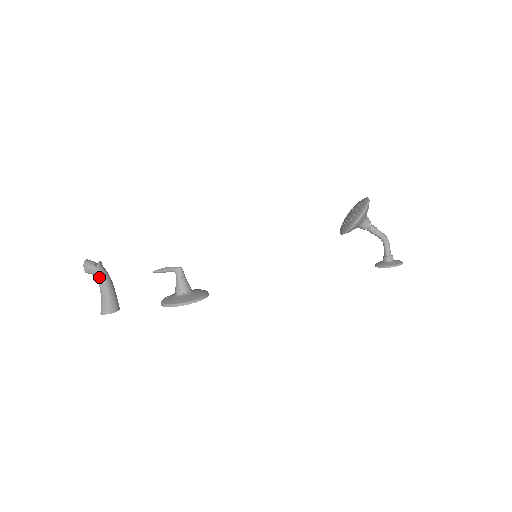
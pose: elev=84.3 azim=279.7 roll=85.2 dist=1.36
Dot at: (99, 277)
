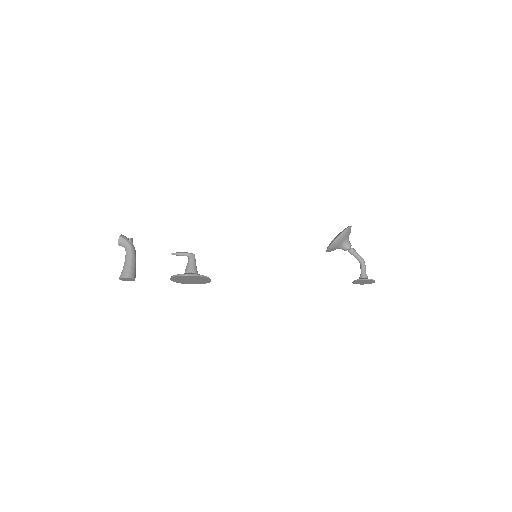
Dot at: (128, 248)
